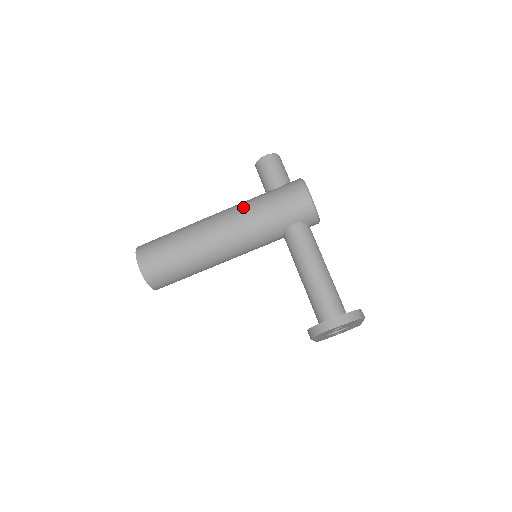
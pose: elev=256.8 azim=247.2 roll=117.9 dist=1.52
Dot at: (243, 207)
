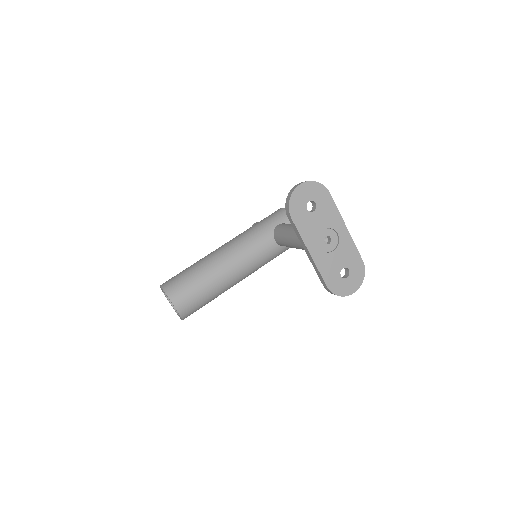
Dot at: occluded
